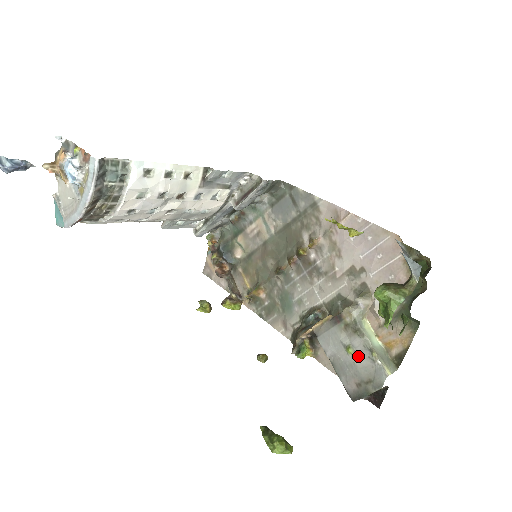
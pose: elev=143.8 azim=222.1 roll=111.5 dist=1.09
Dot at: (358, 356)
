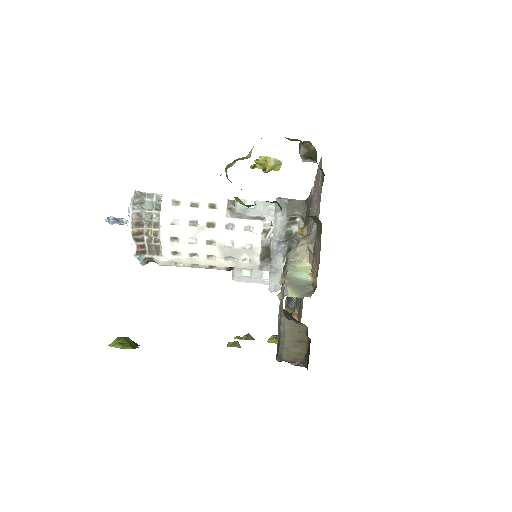
Dot at: occluded
